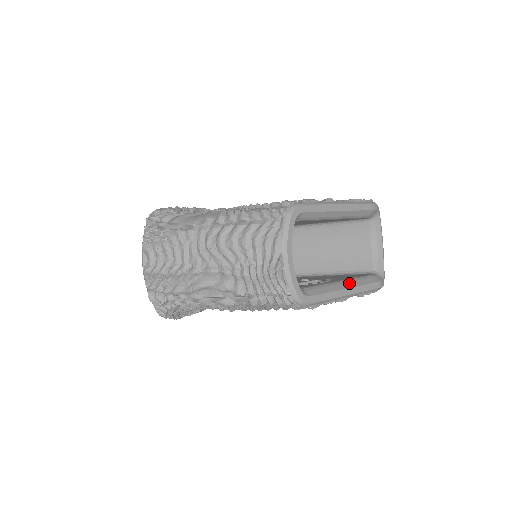
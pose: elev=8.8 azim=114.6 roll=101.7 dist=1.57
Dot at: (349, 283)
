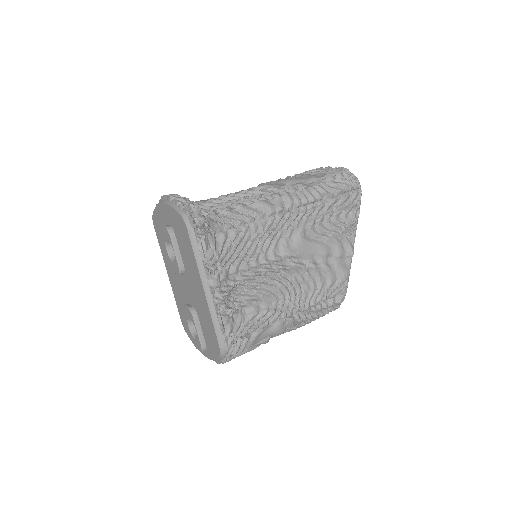
Dot at: occluded
